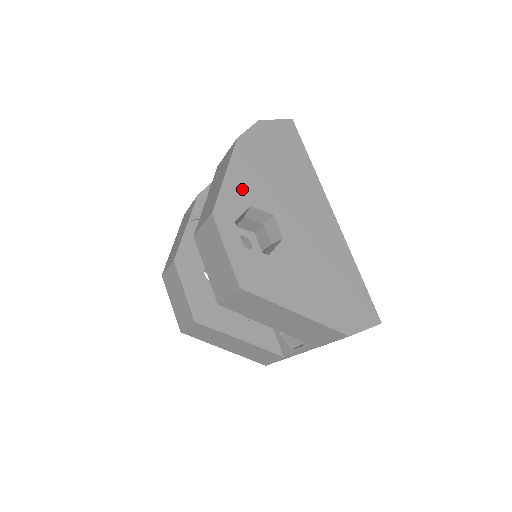
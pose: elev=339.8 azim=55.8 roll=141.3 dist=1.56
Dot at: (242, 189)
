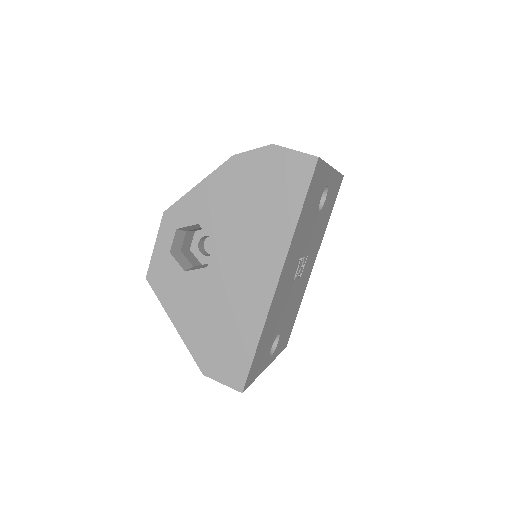
Dot at: (202, 205)
